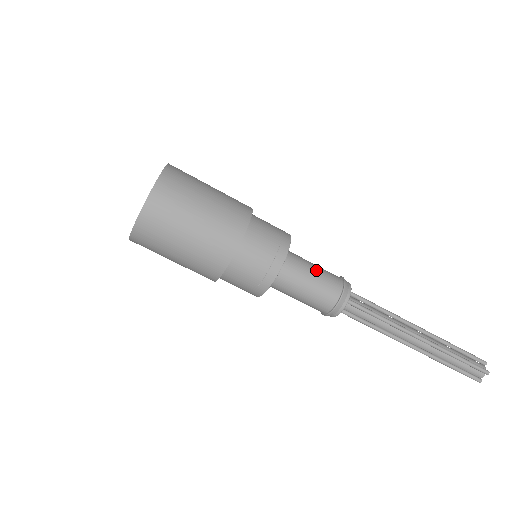
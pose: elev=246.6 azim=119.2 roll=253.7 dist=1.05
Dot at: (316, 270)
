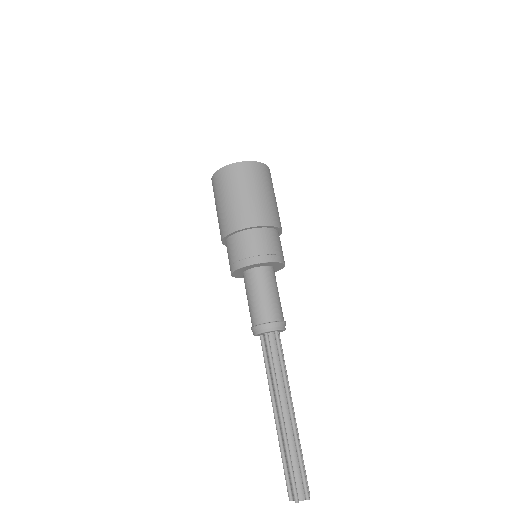
Dot at: occluded
